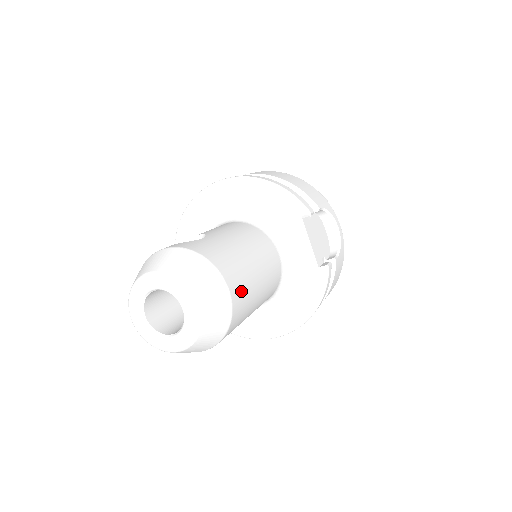
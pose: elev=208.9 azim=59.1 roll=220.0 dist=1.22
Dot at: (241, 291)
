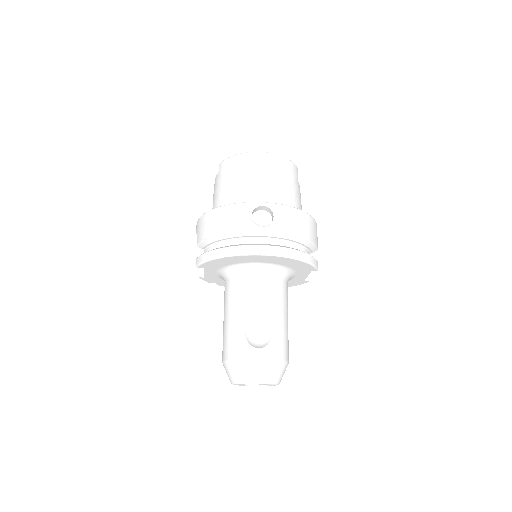
Dot at: occluded
